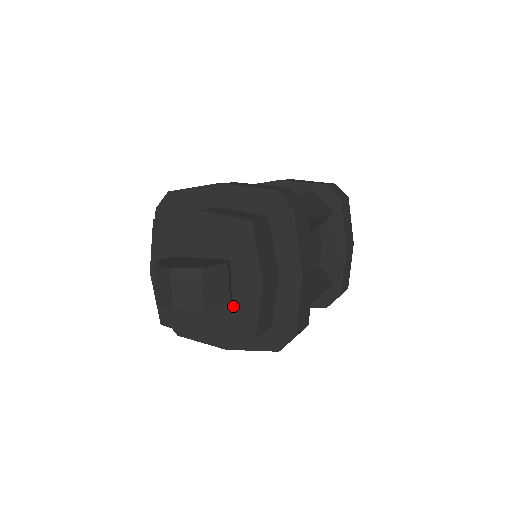
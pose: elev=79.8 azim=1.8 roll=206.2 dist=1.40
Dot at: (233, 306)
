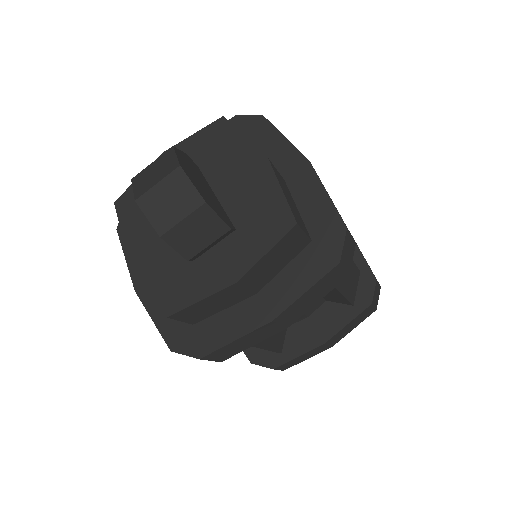
Dot at: (186, 267)
